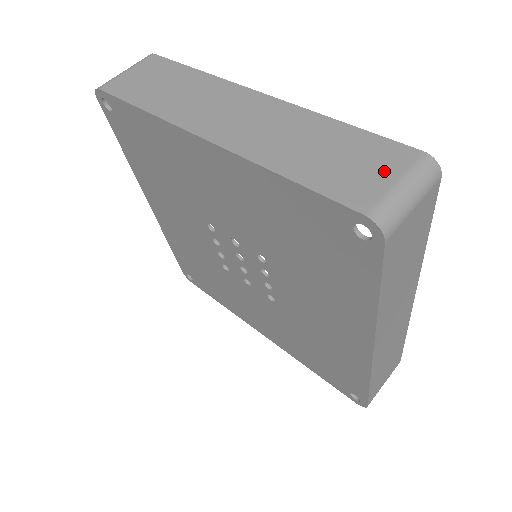
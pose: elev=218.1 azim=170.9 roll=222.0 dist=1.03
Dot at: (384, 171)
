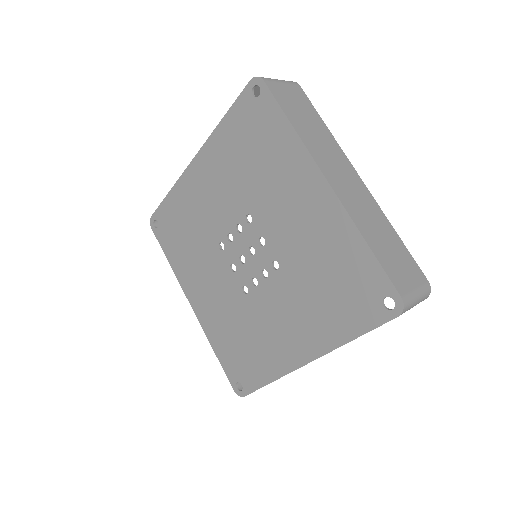
Dot at: (412, 279)
